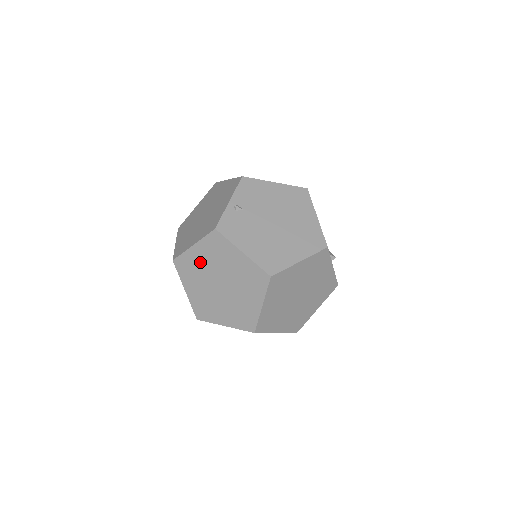
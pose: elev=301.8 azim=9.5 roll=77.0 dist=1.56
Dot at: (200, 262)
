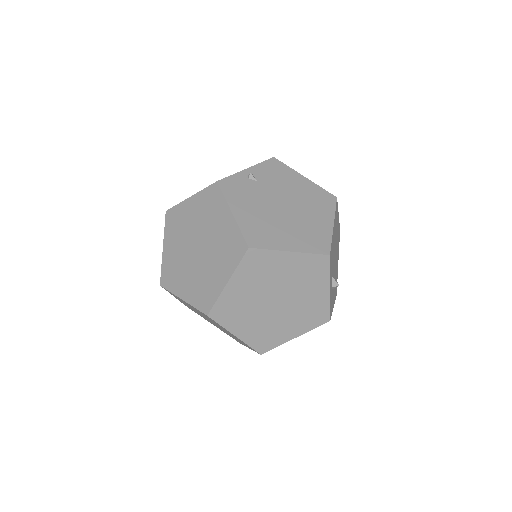
Dot at: (189, 217)
